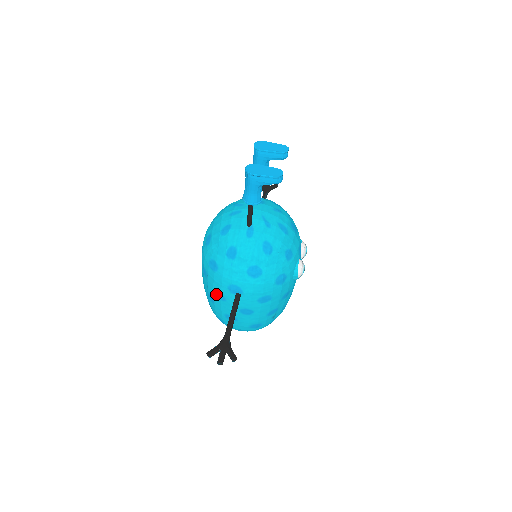
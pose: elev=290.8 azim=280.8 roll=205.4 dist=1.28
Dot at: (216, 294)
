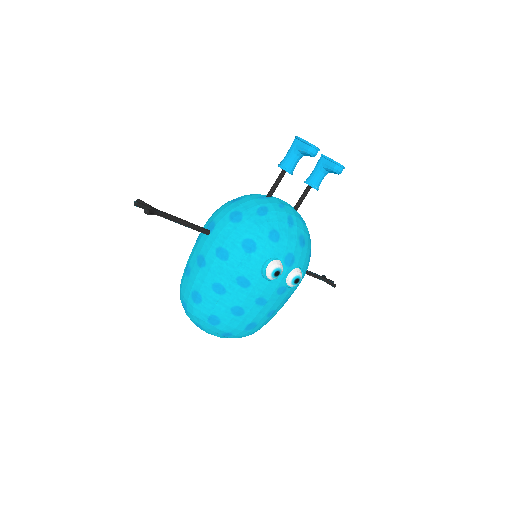
Dot at: occluded
